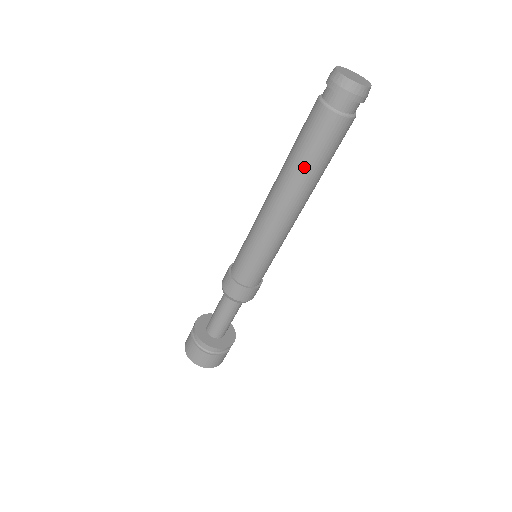
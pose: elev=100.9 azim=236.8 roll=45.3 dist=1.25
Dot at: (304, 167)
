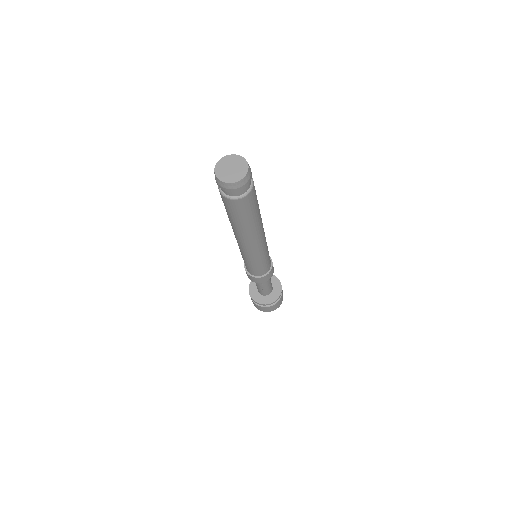
Dot at: (228, 216)
